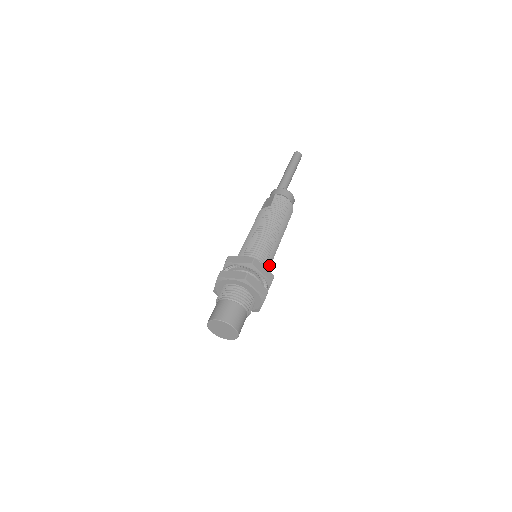
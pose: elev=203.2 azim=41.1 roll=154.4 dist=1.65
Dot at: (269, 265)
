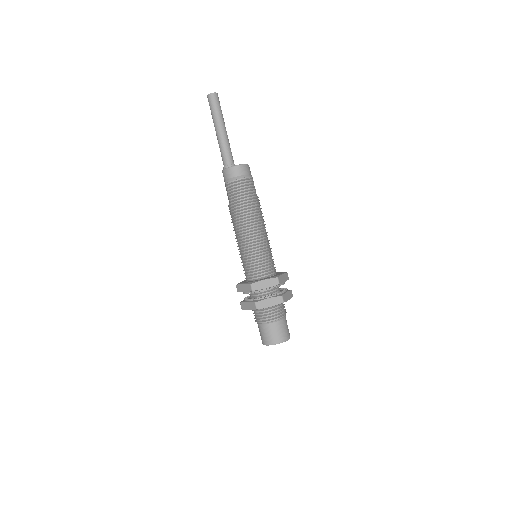
Dot at: (269, 261)
